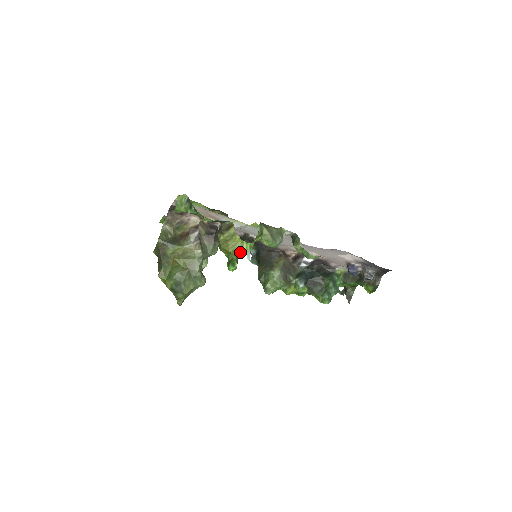
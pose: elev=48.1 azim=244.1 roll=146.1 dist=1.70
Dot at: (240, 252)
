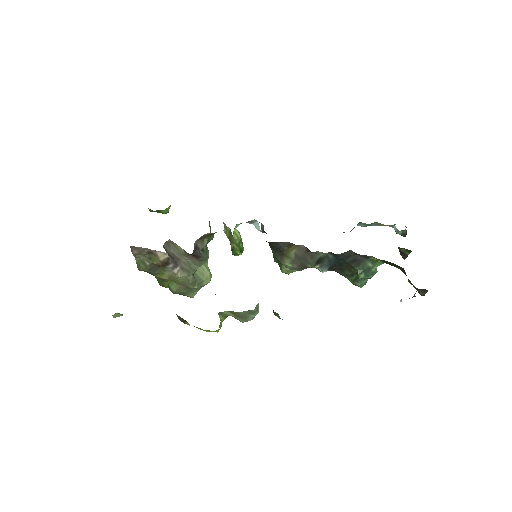
Dot at: (210, 331)
